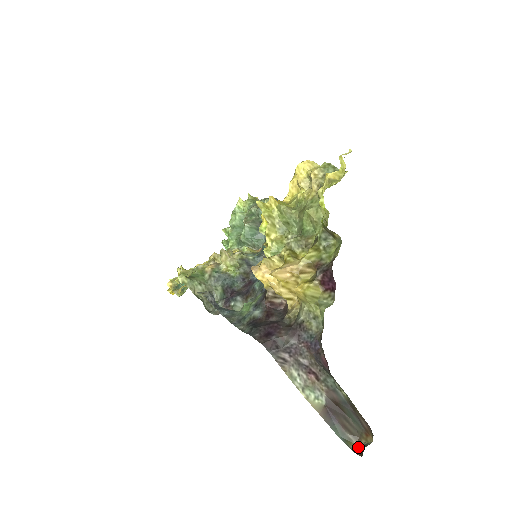
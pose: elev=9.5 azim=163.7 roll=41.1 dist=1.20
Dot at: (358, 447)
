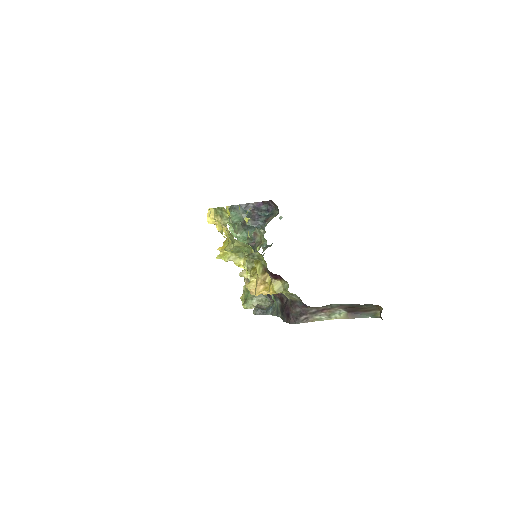
Dot at: (380, 316)
